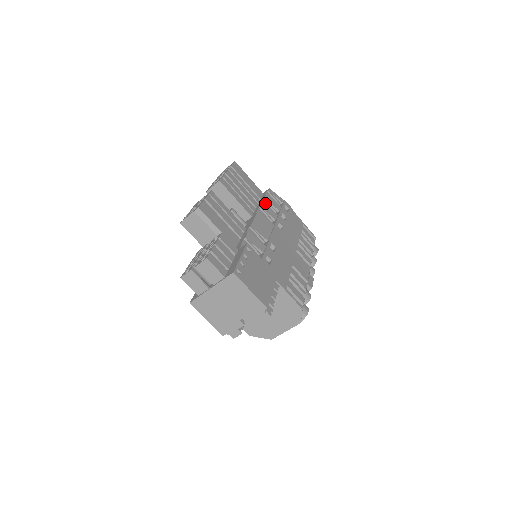
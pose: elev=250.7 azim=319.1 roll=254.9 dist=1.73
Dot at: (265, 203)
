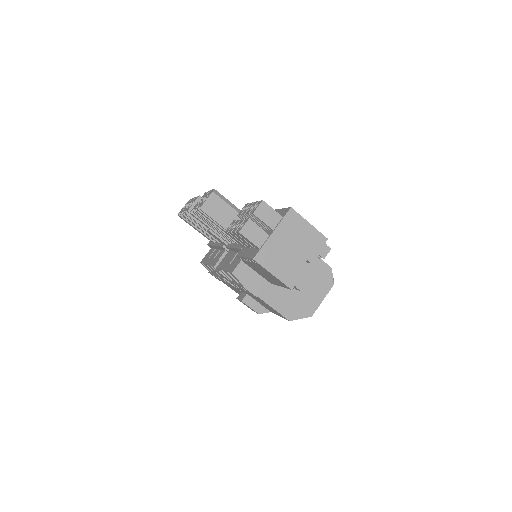
Dot at: occluded
